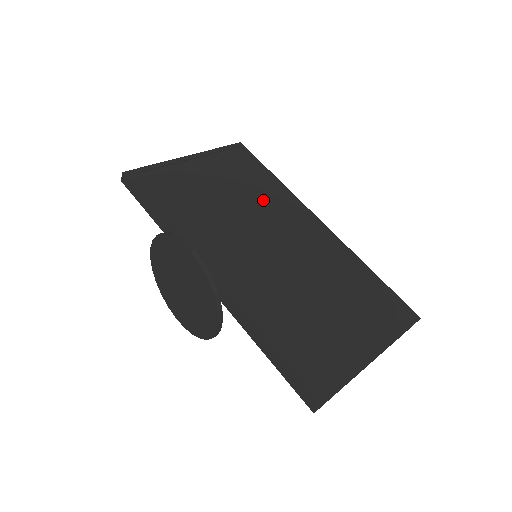
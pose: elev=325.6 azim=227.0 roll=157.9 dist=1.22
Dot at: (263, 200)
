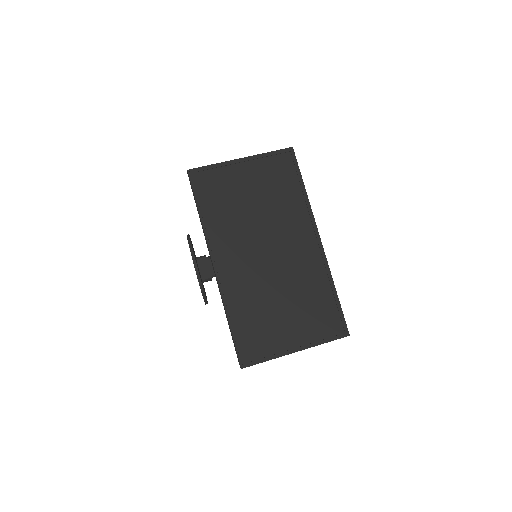
Dot at: (283, 210)
